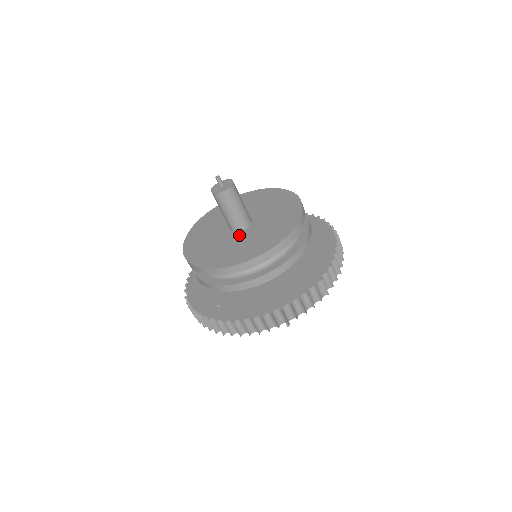
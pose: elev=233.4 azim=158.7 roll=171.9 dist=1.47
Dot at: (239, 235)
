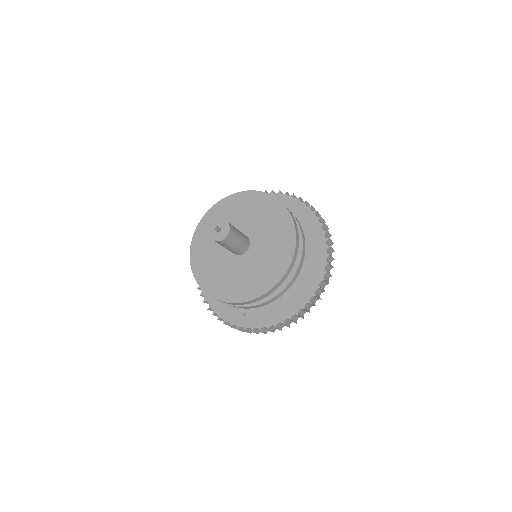
Dot at: (245, 259)
